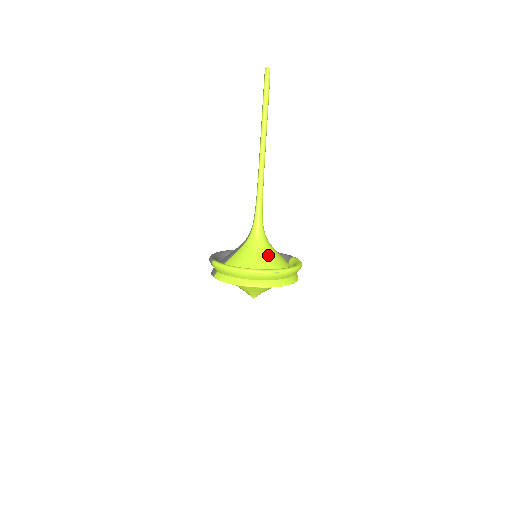
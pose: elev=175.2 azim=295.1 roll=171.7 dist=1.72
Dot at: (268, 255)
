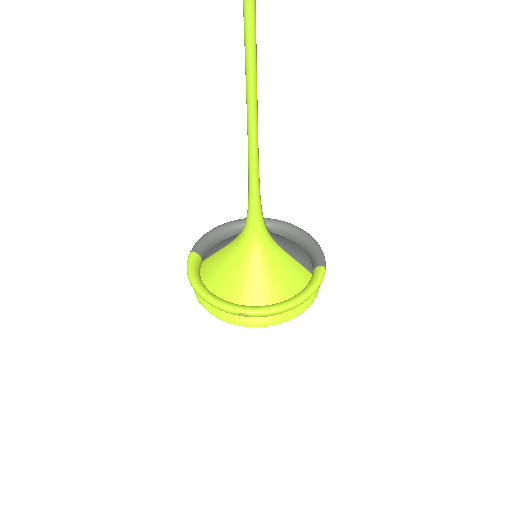
Dot at: (254, 272)
